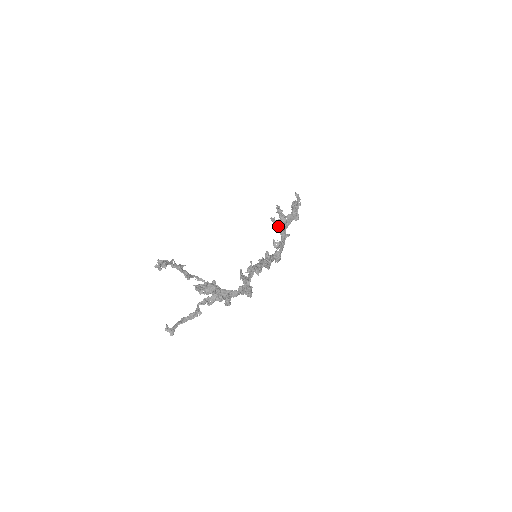
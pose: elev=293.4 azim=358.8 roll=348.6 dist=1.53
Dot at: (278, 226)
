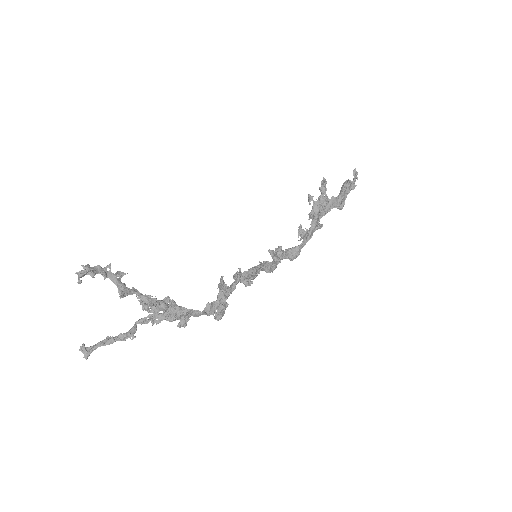
Dot at: (313, 209)
